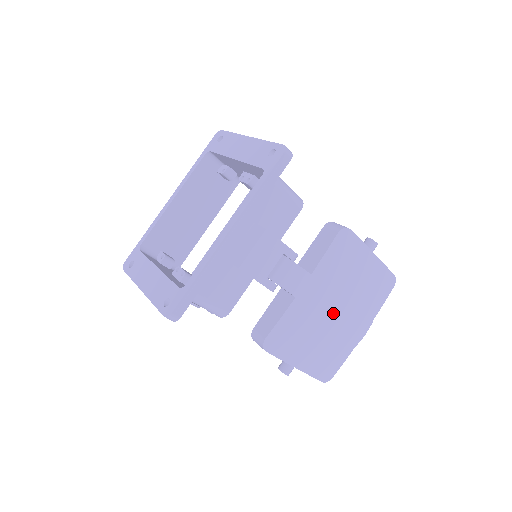
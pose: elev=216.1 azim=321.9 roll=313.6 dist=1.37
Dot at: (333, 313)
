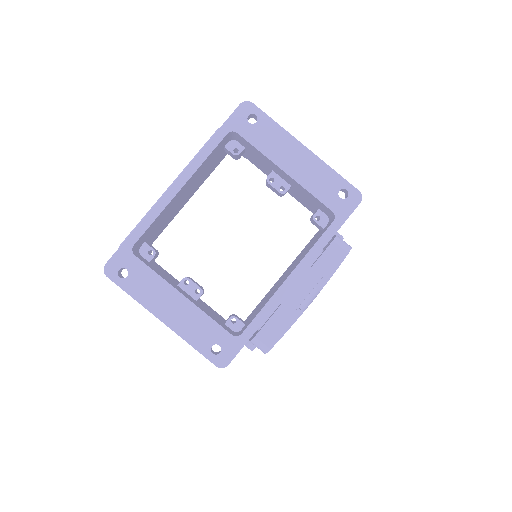
Dot at: occluded
